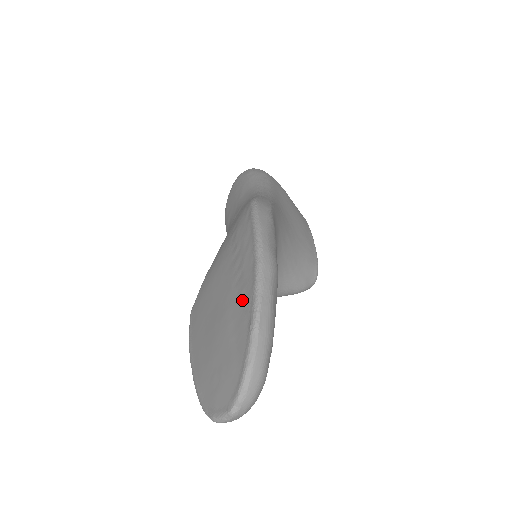
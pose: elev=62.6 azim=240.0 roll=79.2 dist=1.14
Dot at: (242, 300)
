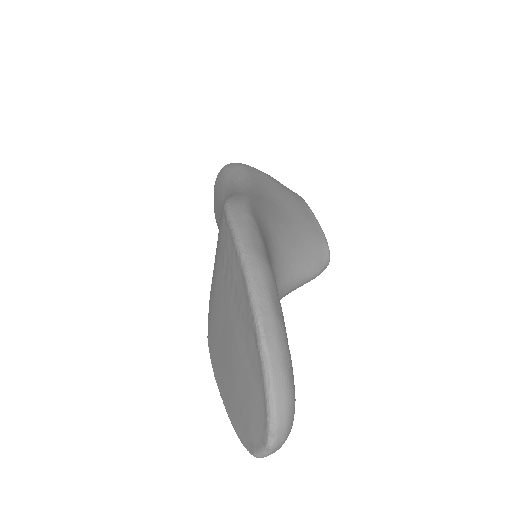
Dot at: (243, 317)
